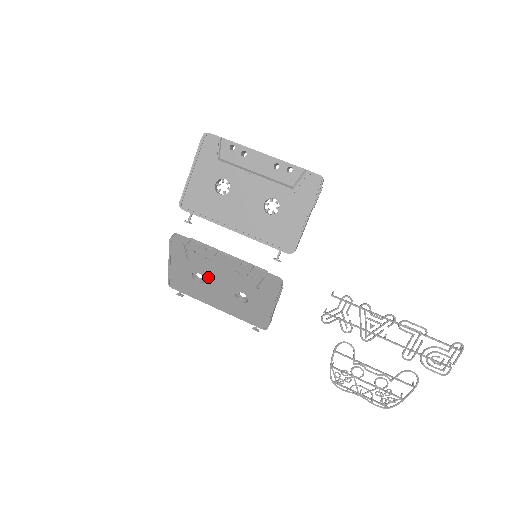
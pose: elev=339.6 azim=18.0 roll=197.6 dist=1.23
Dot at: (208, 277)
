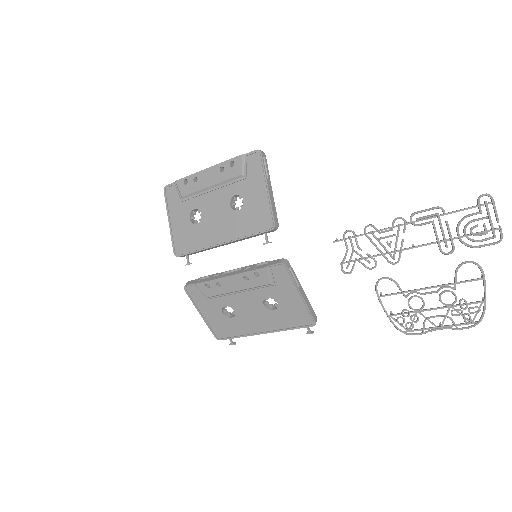
Dot at: (234, 304)
